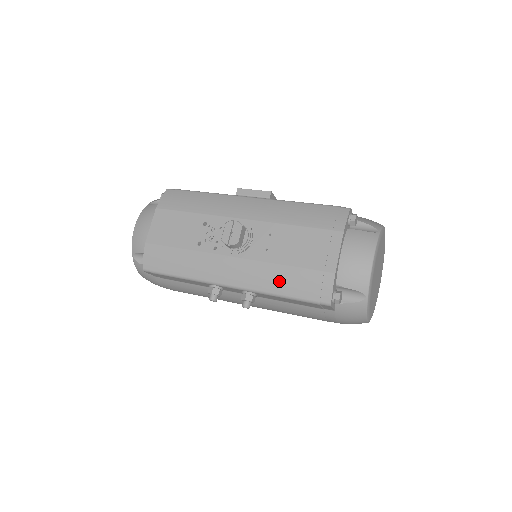
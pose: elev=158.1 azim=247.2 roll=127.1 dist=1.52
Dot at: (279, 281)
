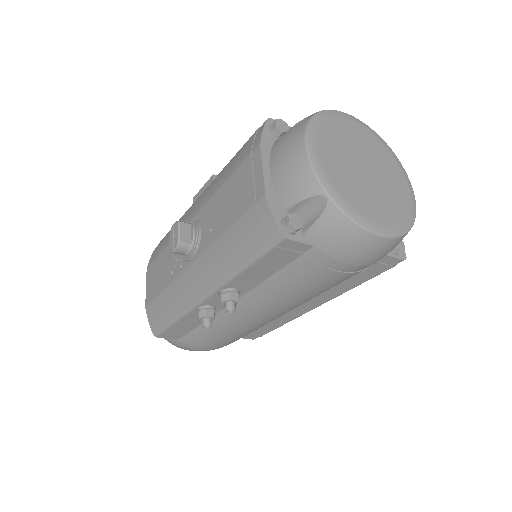
Dot at: (230, 253)
